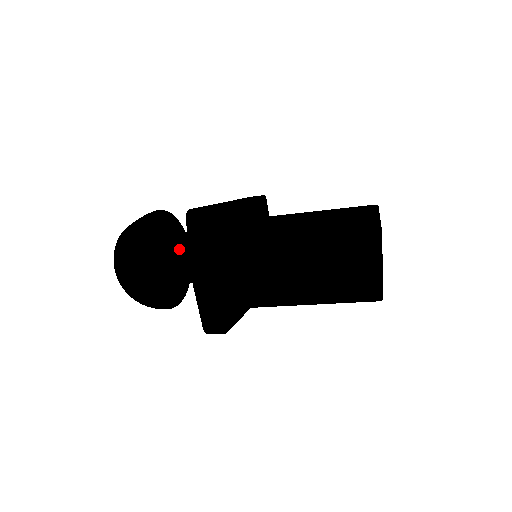
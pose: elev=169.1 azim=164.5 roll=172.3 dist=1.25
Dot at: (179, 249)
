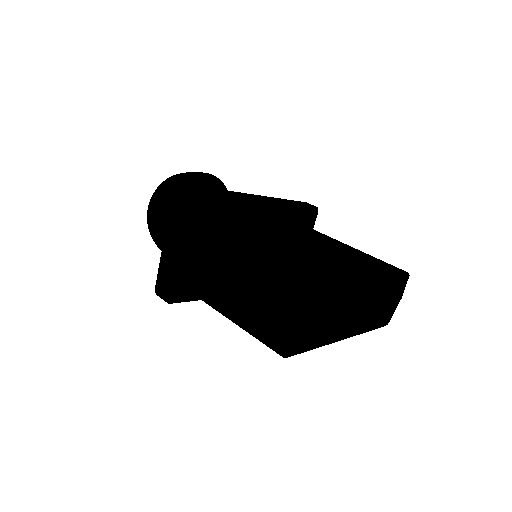
Dot at: occluded
